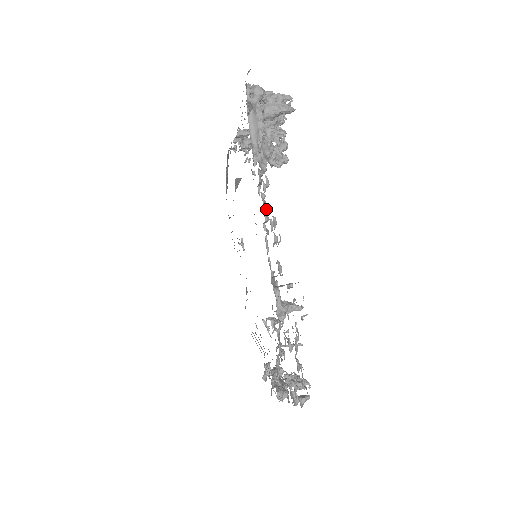
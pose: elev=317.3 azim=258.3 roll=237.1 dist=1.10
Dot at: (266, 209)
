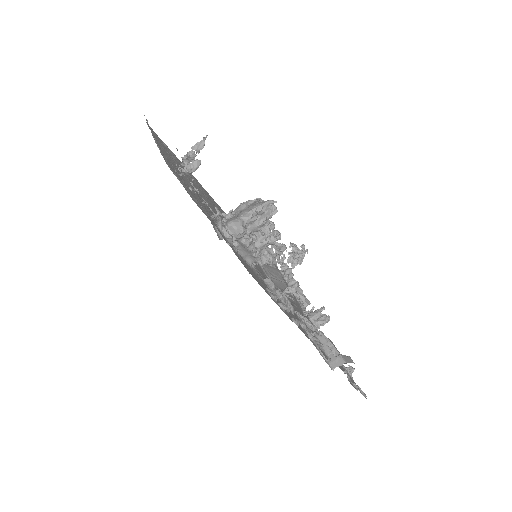
Dot at: (287, 302)
